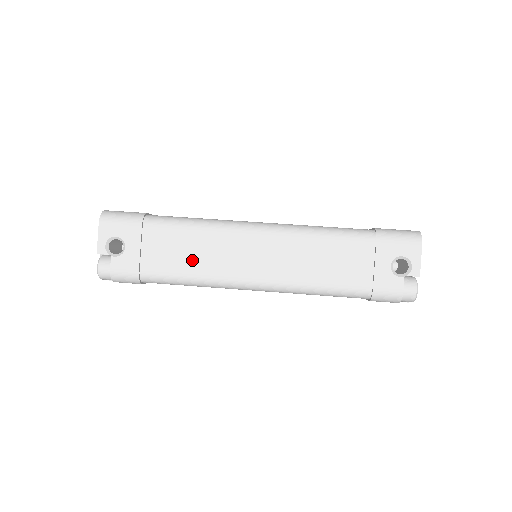
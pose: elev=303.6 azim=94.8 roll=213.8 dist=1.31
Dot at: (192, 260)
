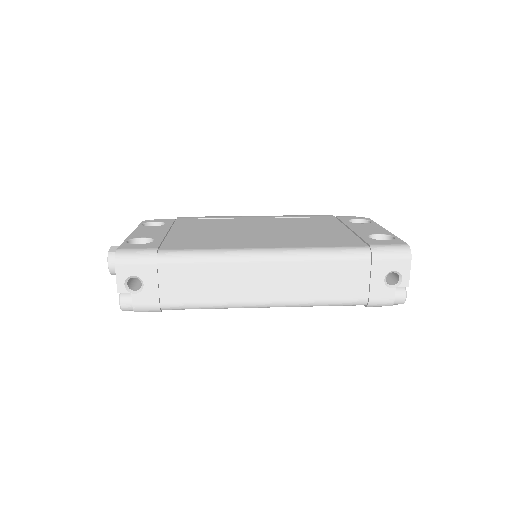
Dot at: (207, 290)
